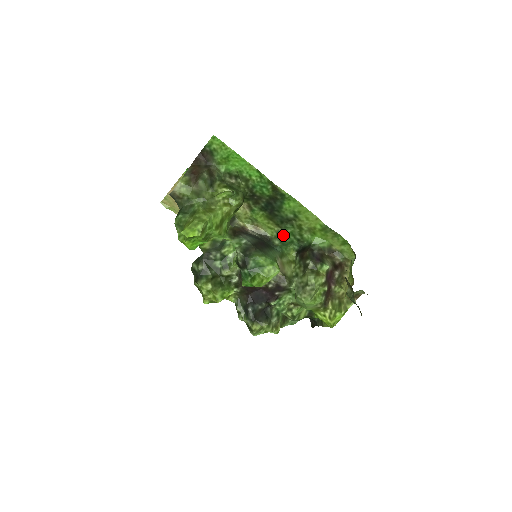
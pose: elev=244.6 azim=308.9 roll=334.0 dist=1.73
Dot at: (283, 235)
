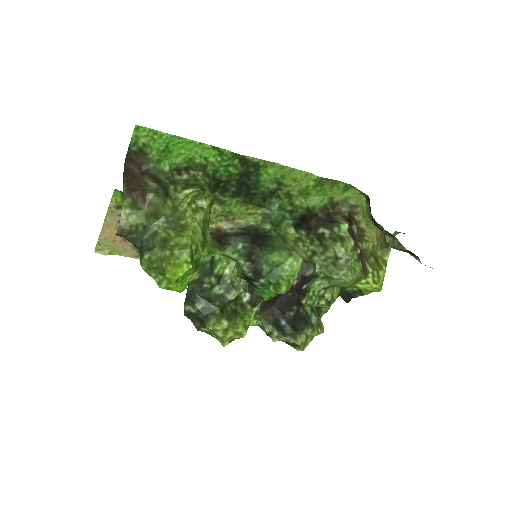
Dot at: (272, 215)
